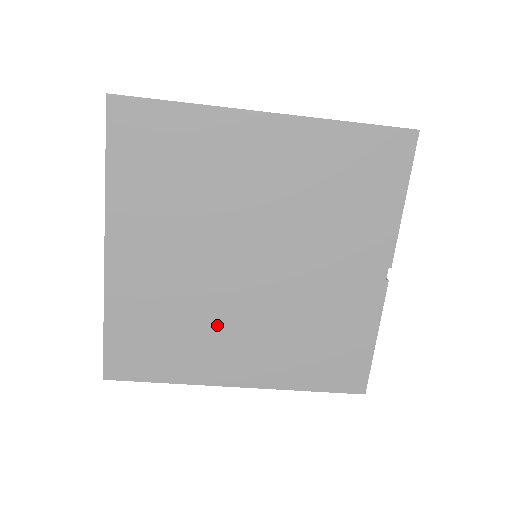
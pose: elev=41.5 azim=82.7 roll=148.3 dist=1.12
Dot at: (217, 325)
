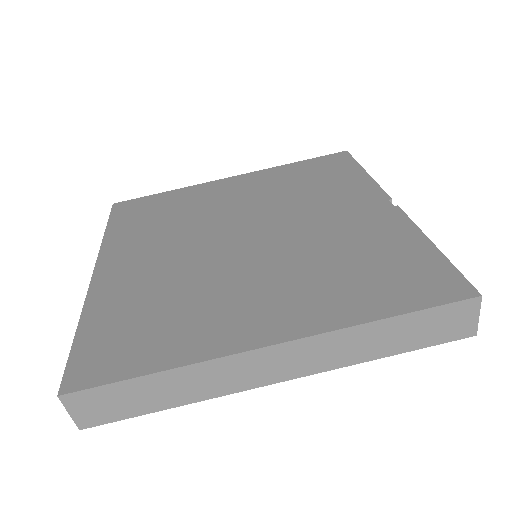
Dot at: (221, 290)
